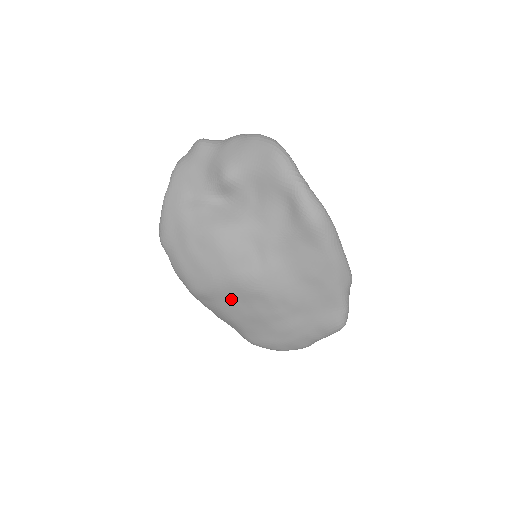
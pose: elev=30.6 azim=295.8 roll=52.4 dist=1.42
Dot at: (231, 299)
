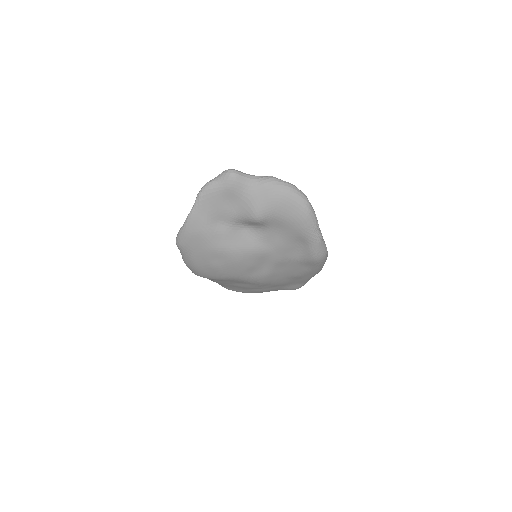
Dot at: (229, 281)
